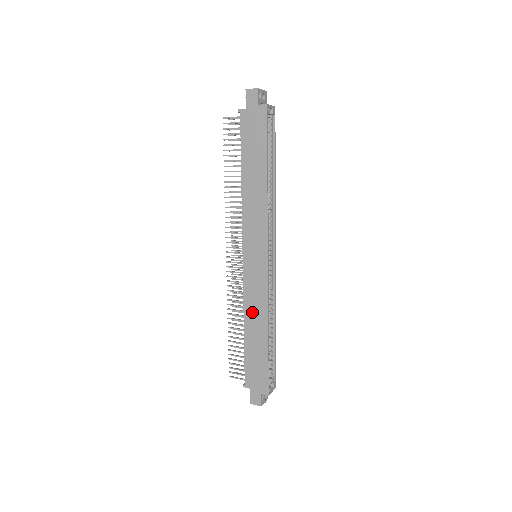
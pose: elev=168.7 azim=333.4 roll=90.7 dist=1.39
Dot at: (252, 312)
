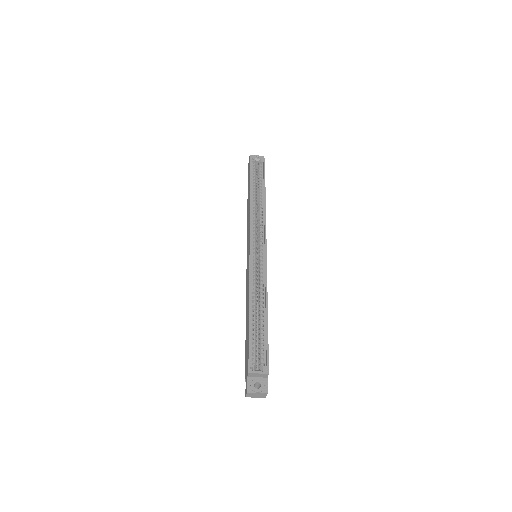
Dot at: (247, 299)
